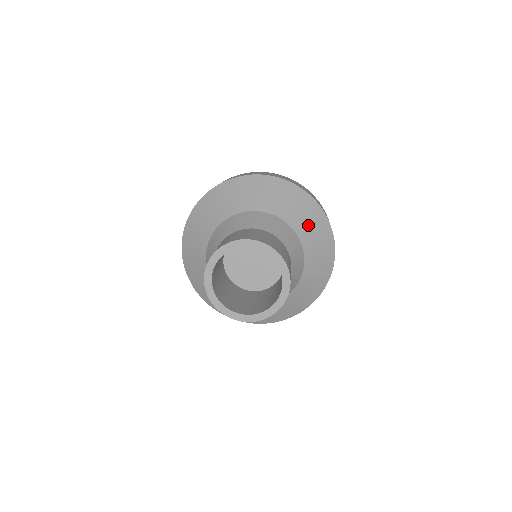
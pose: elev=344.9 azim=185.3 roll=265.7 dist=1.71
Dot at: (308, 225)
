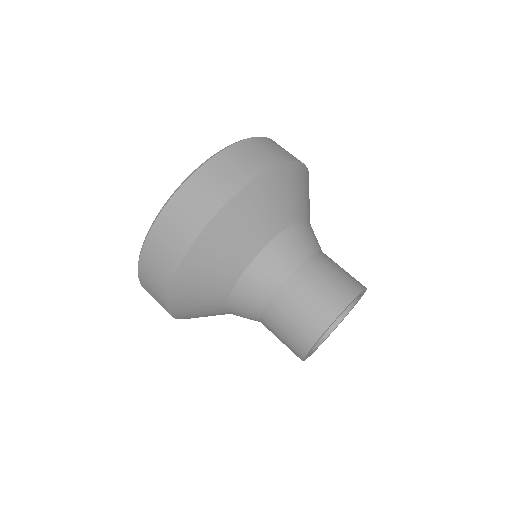
Dot at: (277, 206)
